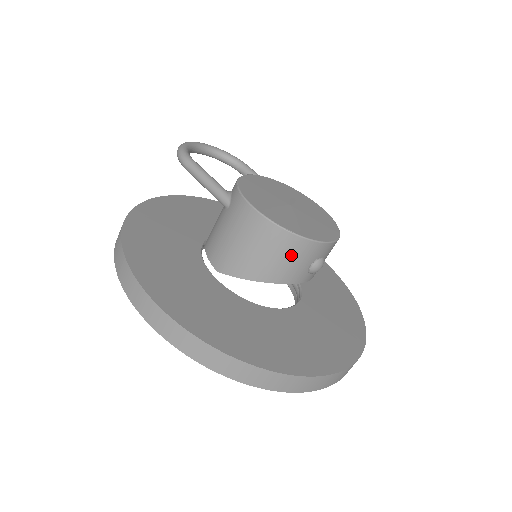
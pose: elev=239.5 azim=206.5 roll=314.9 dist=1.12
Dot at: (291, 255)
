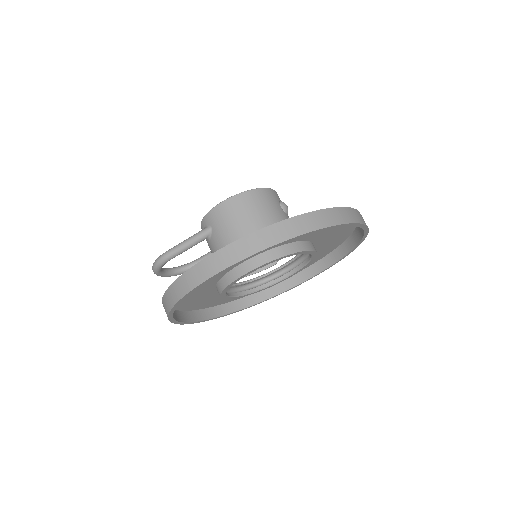
Dot at: (265, 202)
